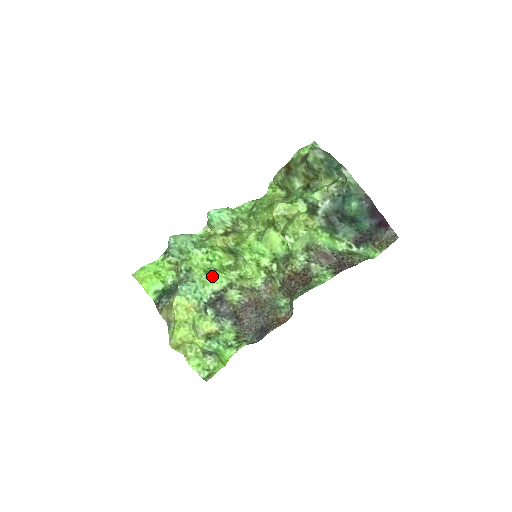
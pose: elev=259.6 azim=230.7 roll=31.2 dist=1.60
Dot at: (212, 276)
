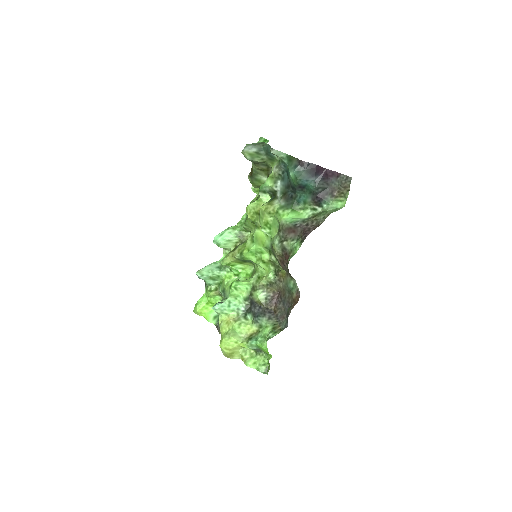
Dot at: (235, 288)
